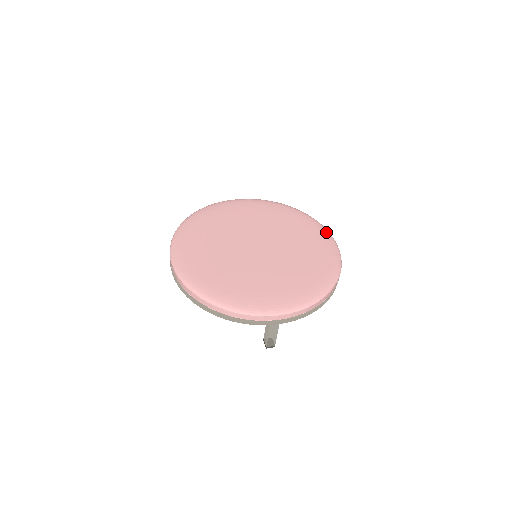
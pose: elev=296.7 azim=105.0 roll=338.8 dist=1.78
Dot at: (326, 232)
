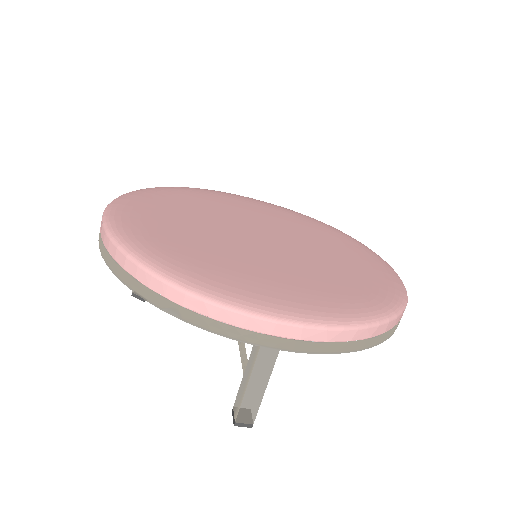
Dot at: (379, 257)
